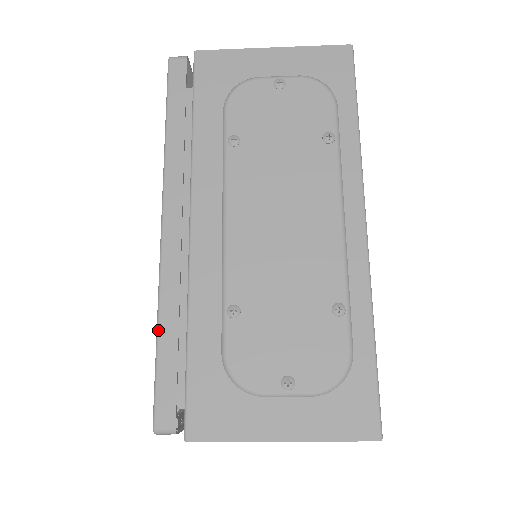
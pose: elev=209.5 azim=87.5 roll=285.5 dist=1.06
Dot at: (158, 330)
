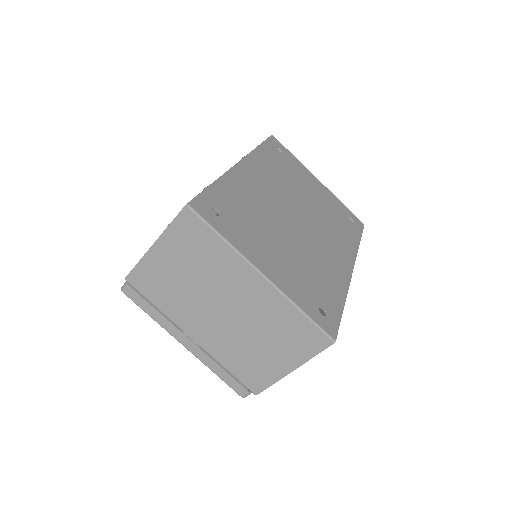
Dot at: occluded
